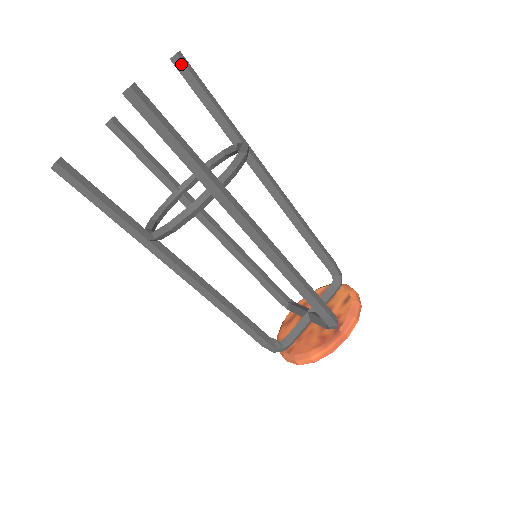
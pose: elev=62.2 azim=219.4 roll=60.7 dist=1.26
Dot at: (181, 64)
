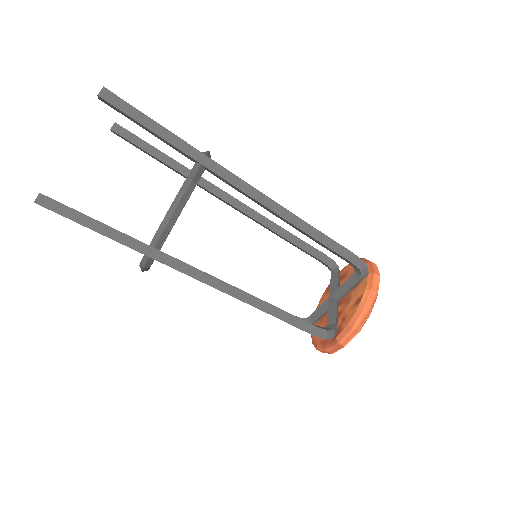
Dot at: (108, 103)
